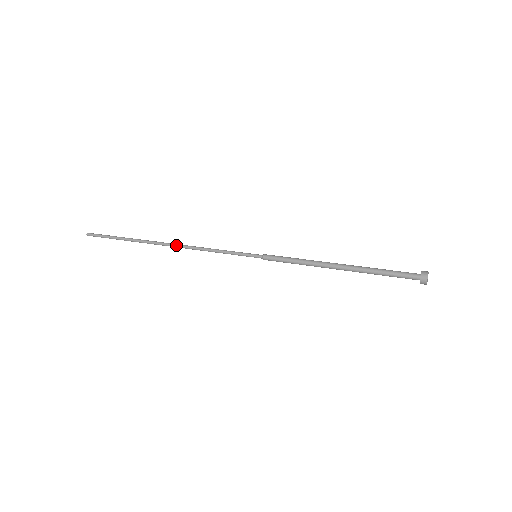
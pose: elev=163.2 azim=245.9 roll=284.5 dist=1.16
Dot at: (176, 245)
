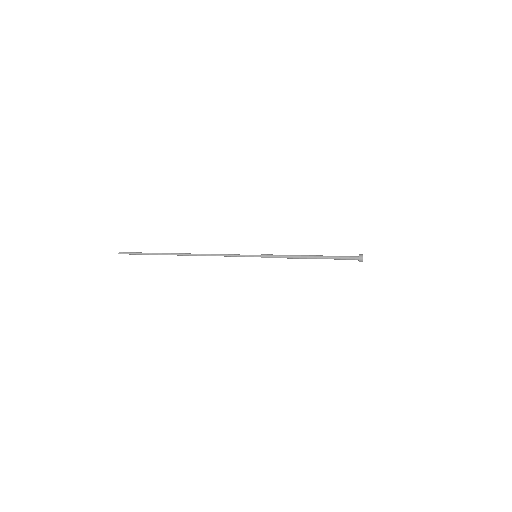
Dot at: (196, 254)
